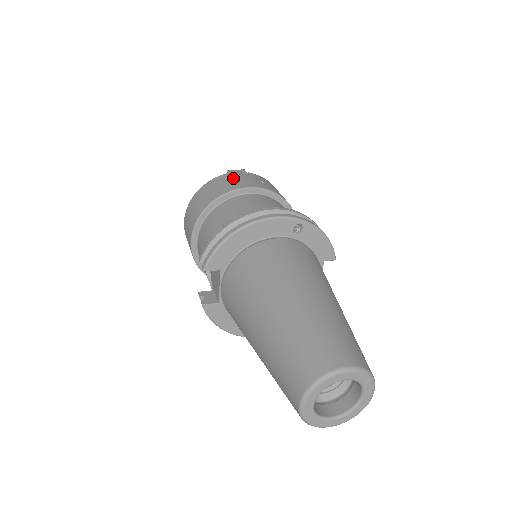
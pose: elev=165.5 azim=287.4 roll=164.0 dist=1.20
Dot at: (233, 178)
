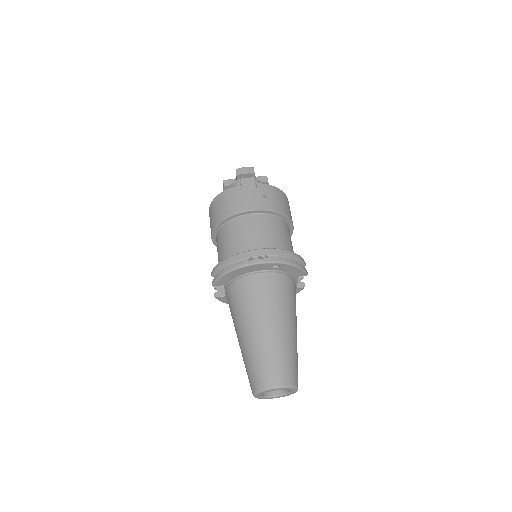
Dot at: (242, 194)
